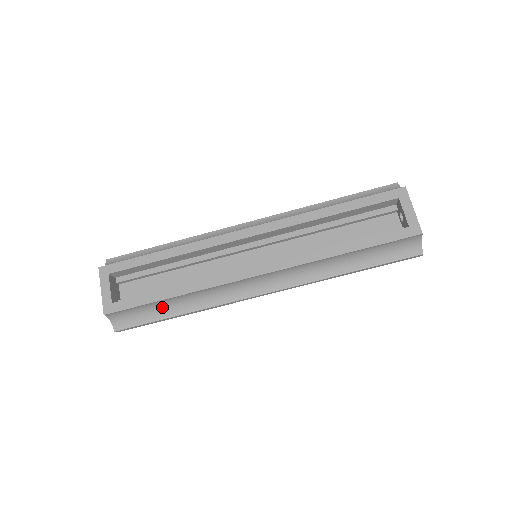
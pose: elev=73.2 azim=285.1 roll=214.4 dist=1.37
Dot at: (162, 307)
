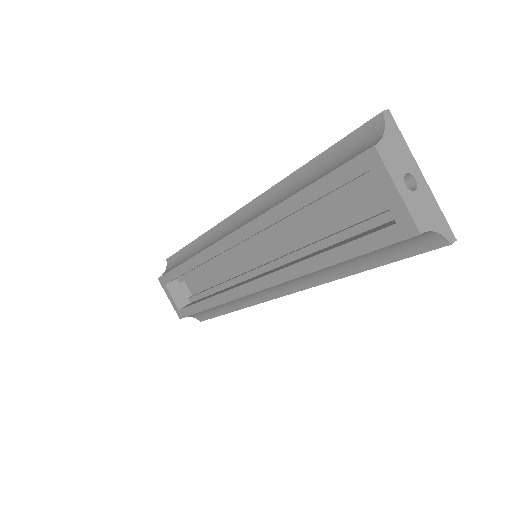
Dot at: (213, 309)
